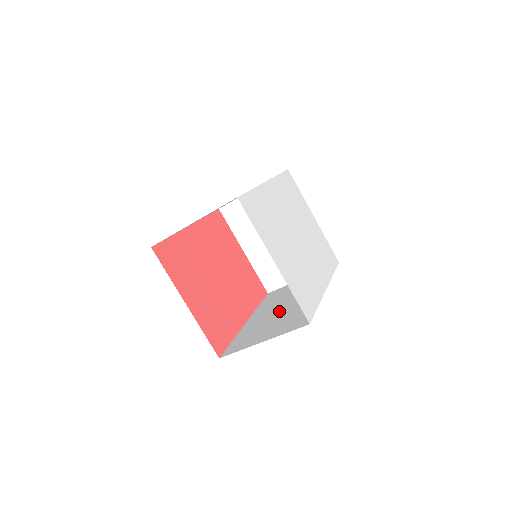
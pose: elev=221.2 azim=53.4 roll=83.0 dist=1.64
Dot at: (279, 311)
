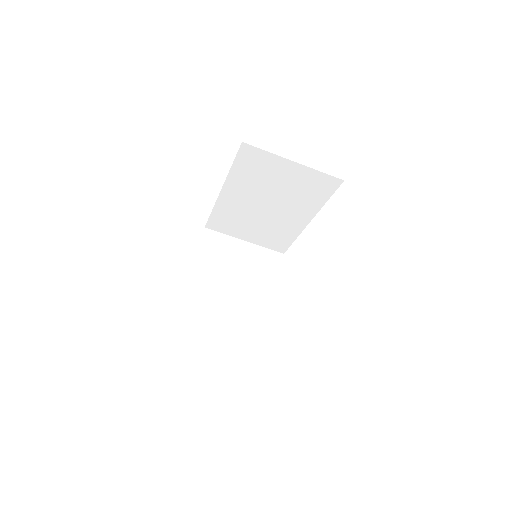
Dot at: occluded
